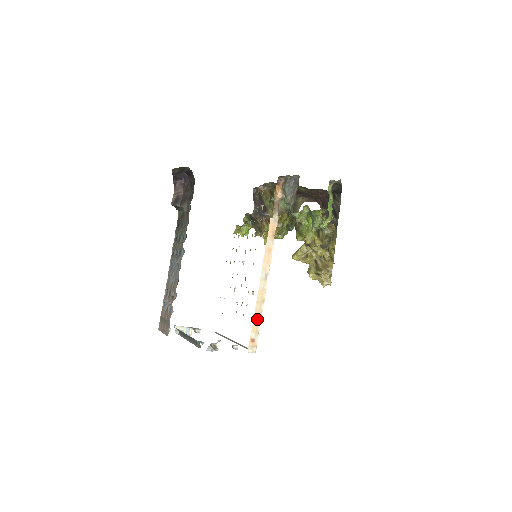
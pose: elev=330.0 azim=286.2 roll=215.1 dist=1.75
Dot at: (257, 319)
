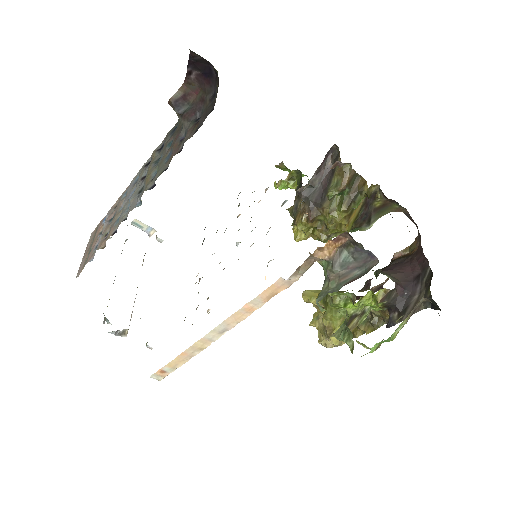
Dot at: (181, 359)
